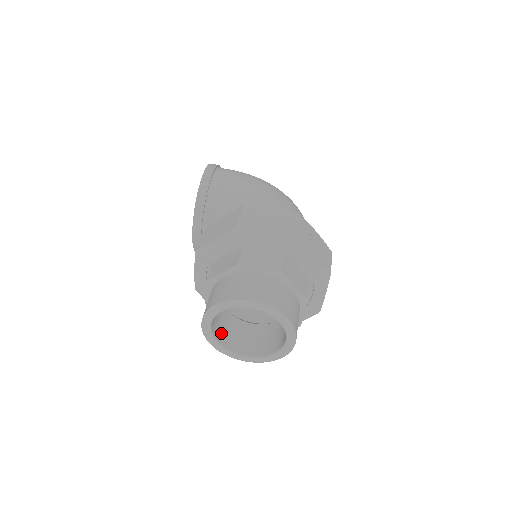
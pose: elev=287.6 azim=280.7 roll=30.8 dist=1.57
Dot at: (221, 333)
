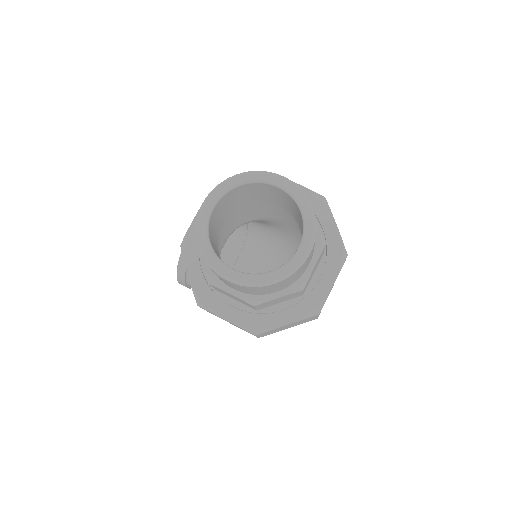
Dot at: (212, 241)
